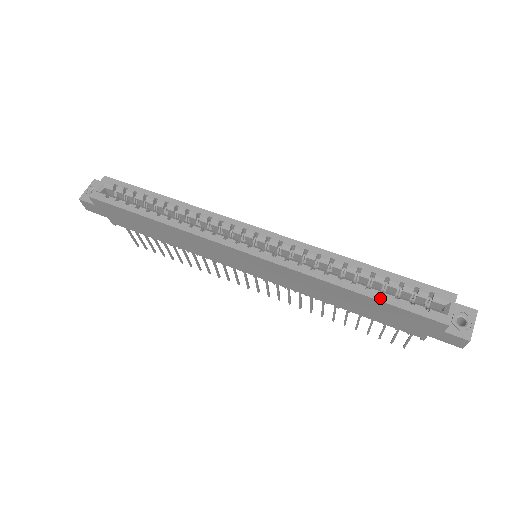
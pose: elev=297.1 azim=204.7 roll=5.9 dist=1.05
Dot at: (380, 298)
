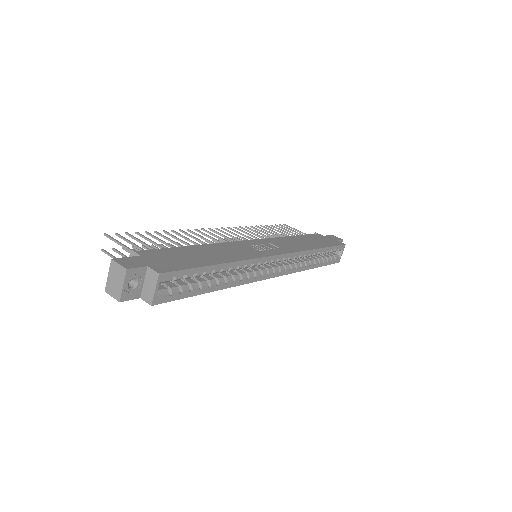
Dot at: (322, 265)
